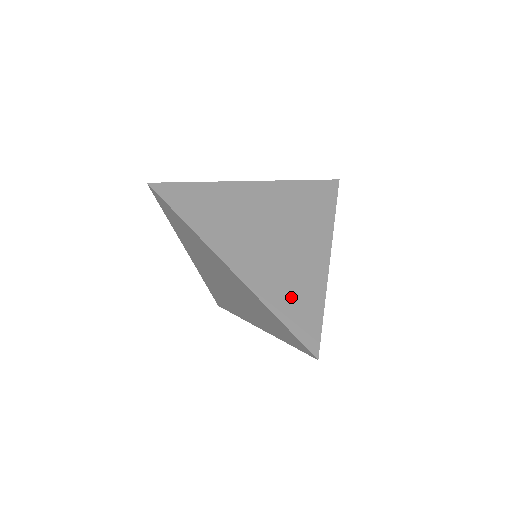
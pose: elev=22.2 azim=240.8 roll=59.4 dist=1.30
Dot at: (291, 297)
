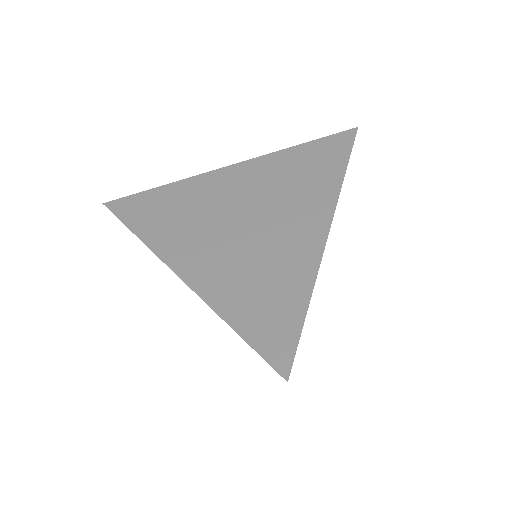
Dot at: (257, 297)
